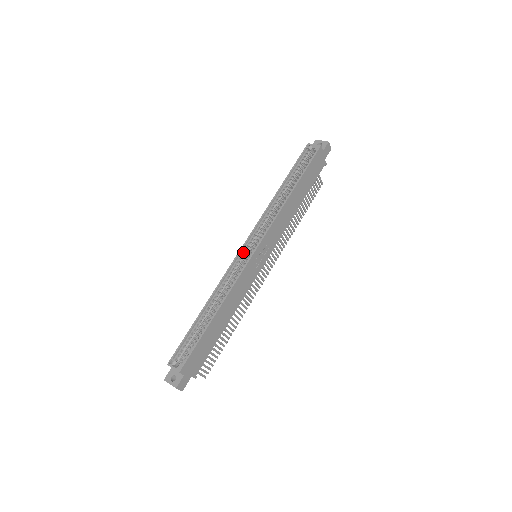
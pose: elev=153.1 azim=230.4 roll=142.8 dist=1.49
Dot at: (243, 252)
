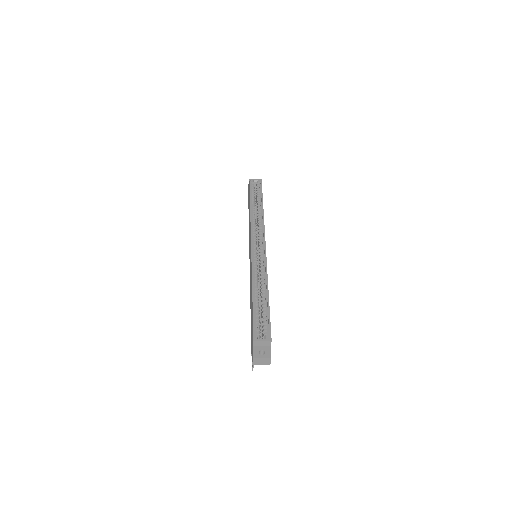
Dot at: (254, 249)
